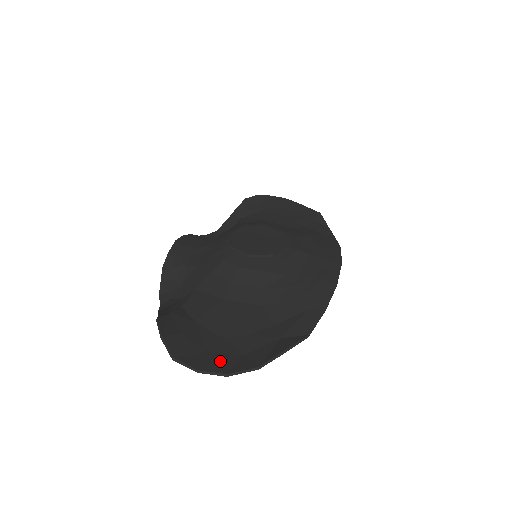
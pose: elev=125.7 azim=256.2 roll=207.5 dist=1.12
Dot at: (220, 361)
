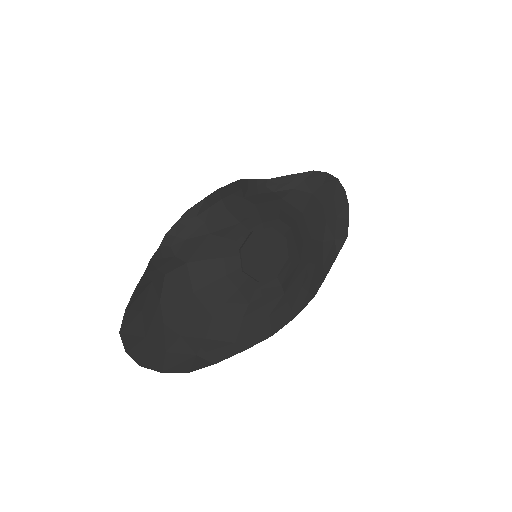
Dot at: (146, 351)
